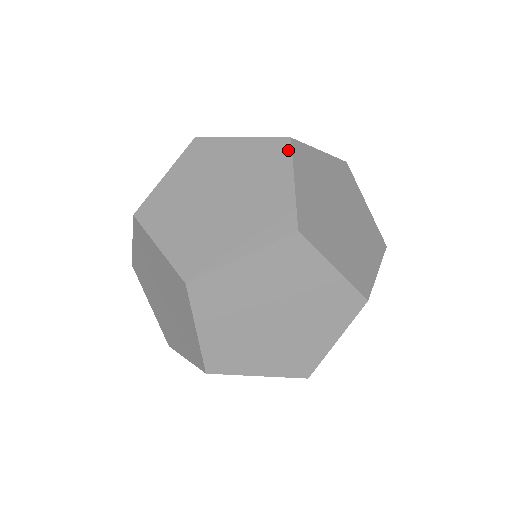
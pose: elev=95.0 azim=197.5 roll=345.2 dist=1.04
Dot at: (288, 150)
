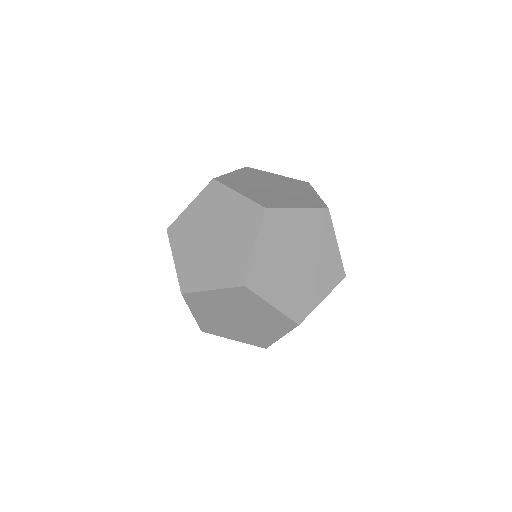
Dot at: (329, 219)
